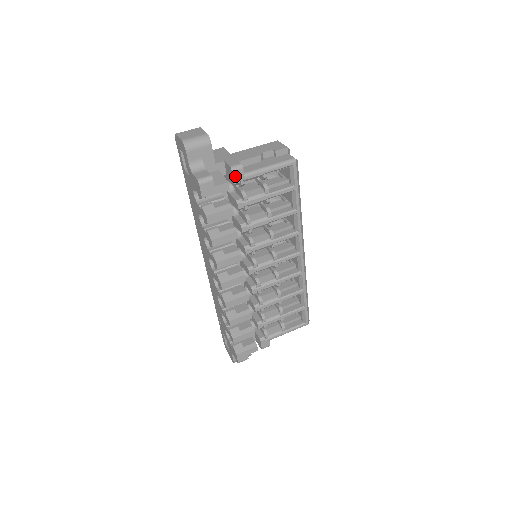
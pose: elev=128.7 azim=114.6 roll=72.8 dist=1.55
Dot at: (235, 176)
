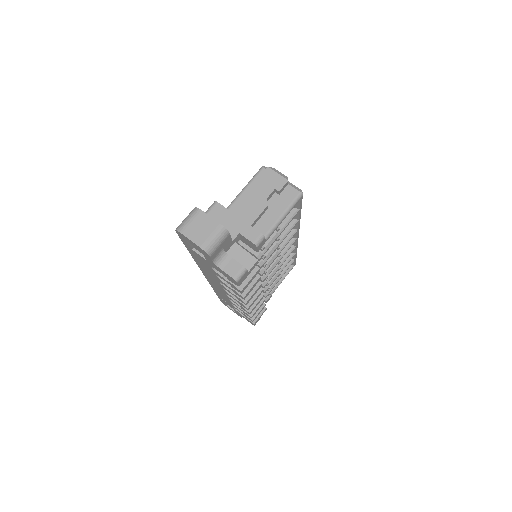
Dot at: (259, 247)
